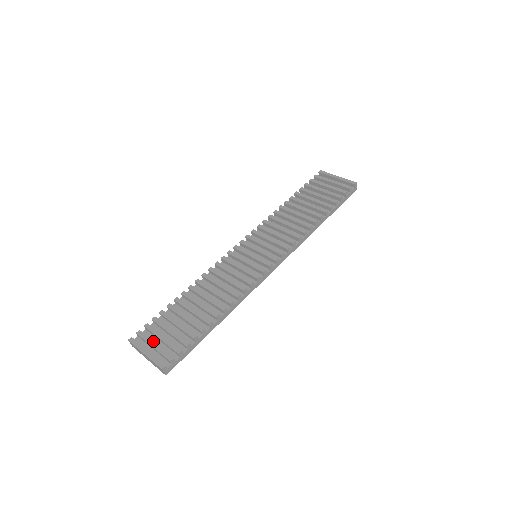
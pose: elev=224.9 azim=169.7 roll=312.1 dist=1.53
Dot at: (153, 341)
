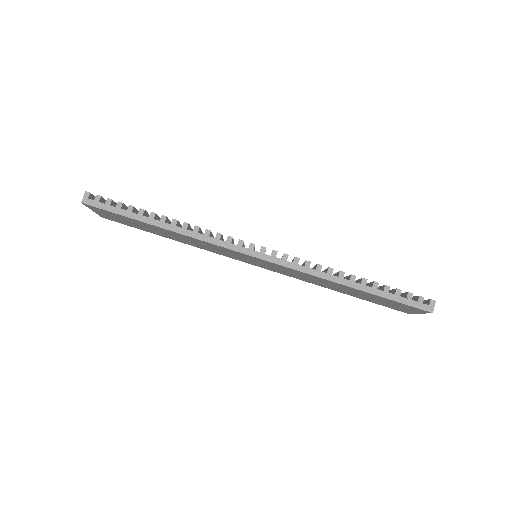
Dot at: occluded
